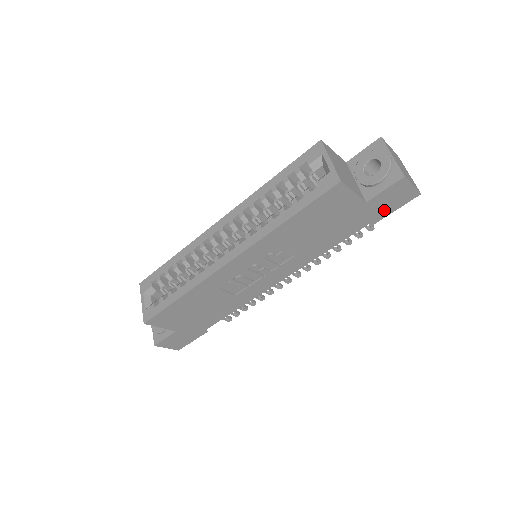
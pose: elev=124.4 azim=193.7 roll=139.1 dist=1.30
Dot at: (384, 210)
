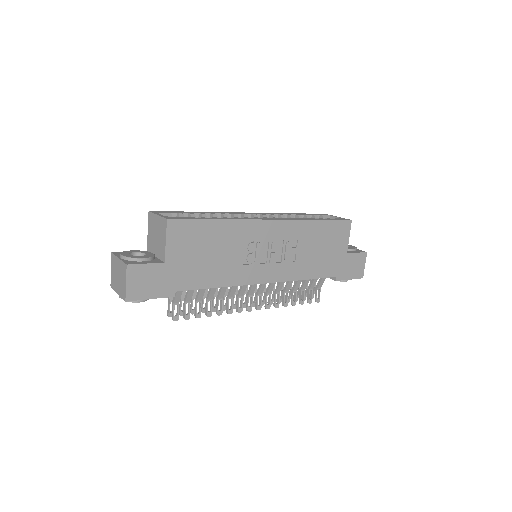
Dot at: (347, 272)
